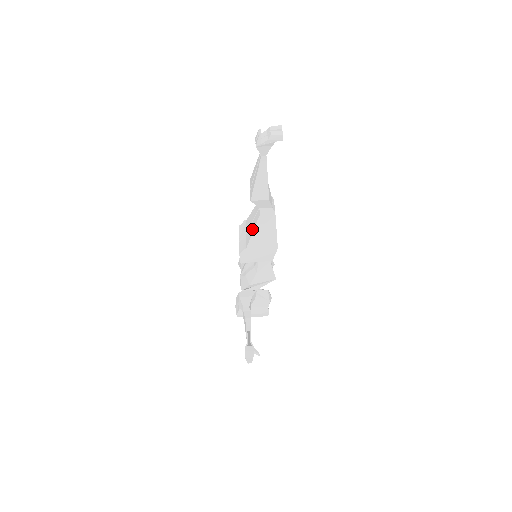
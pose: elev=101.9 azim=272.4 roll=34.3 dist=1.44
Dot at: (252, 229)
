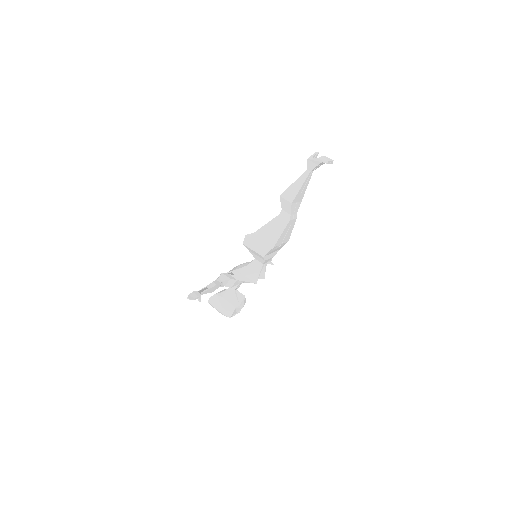
Dot at: (267, 223)
